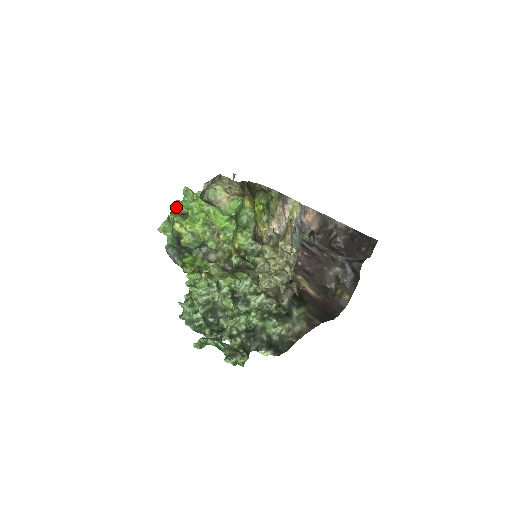
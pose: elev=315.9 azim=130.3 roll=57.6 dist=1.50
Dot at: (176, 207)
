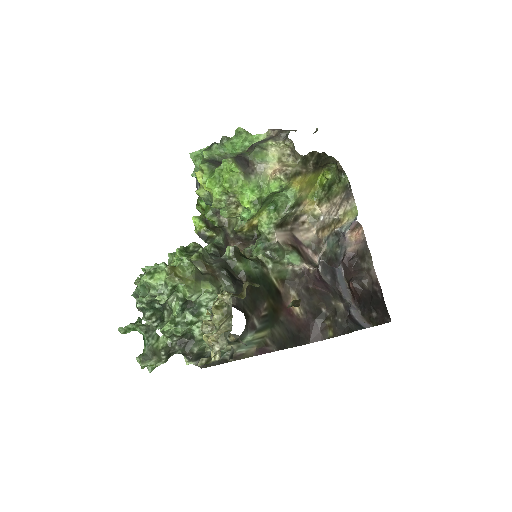
Dot at: (219, 143)
